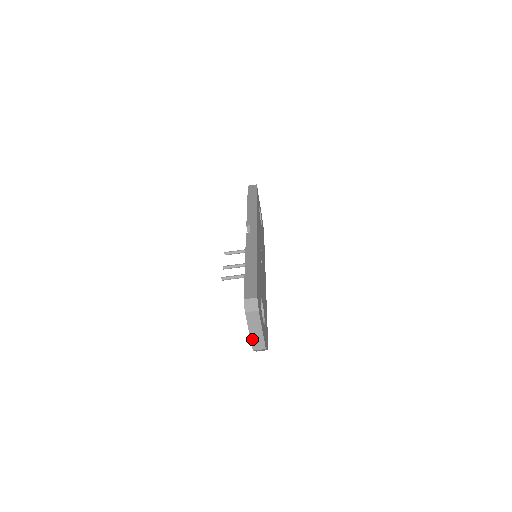
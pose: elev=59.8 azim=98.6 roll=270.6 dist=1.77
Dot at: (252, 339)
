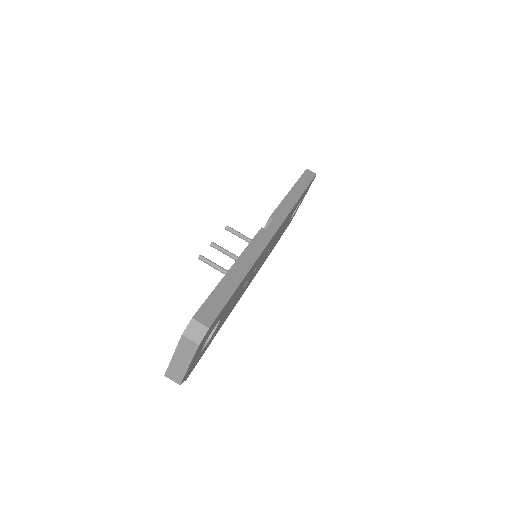
Dot at: (171, 365)
